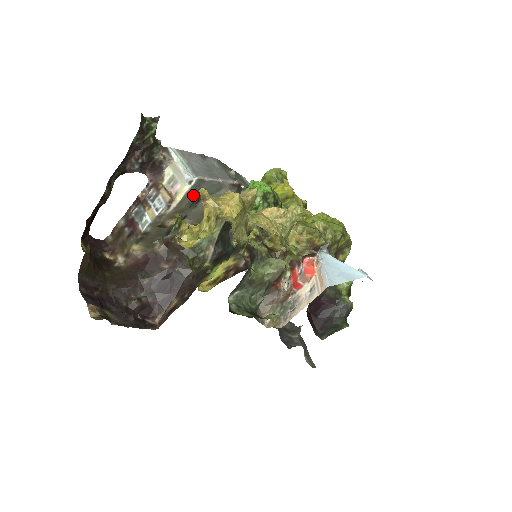
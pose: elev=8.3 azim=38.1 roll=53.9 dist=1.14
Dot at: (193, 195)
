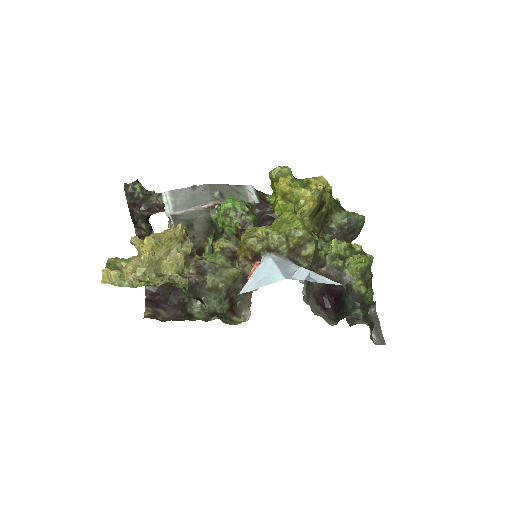
Dot at: occluded
